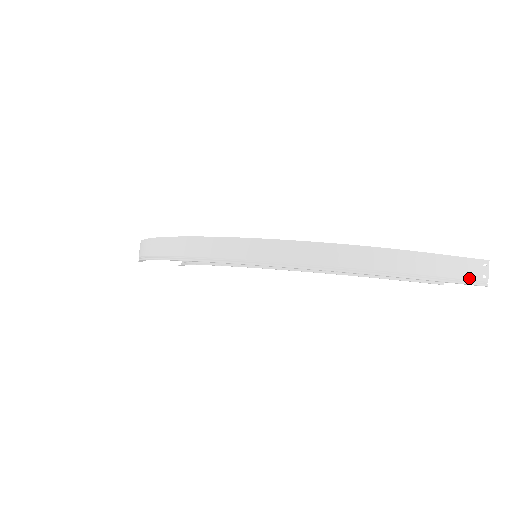
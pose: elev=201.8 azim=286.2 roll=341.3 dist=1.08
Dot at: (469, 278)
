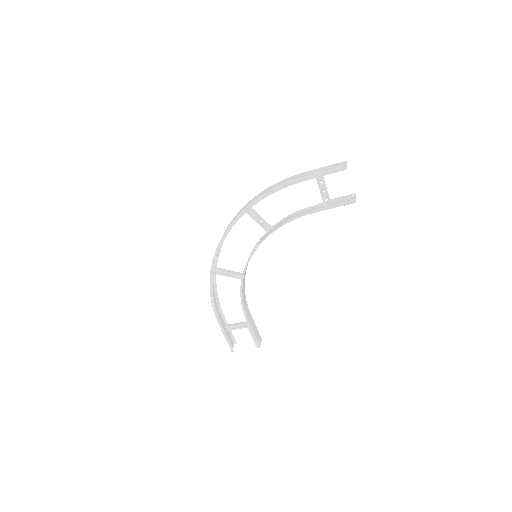
Dot at: (332, 168)
